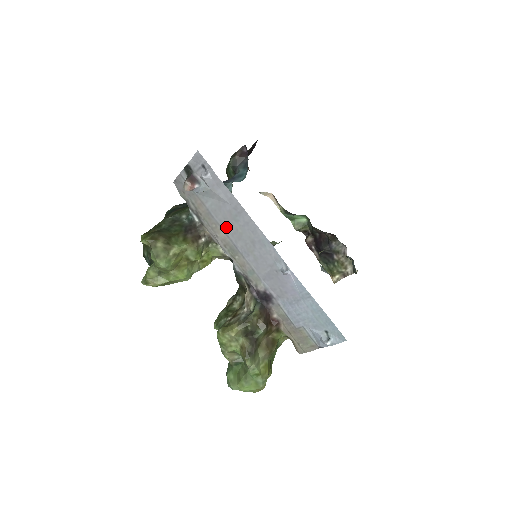
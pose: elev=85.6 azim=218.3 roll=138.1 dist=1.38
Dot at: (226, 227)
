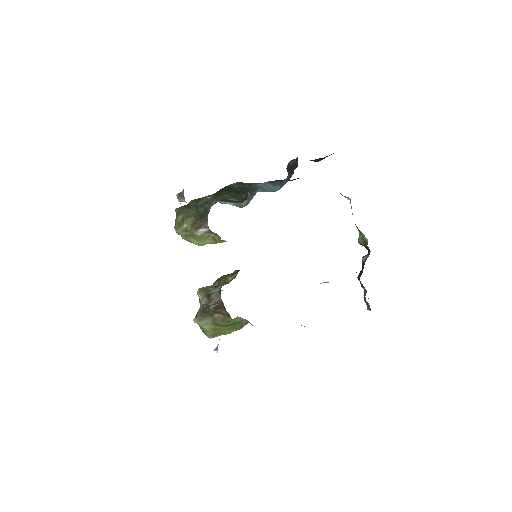
Dot at: occluded
